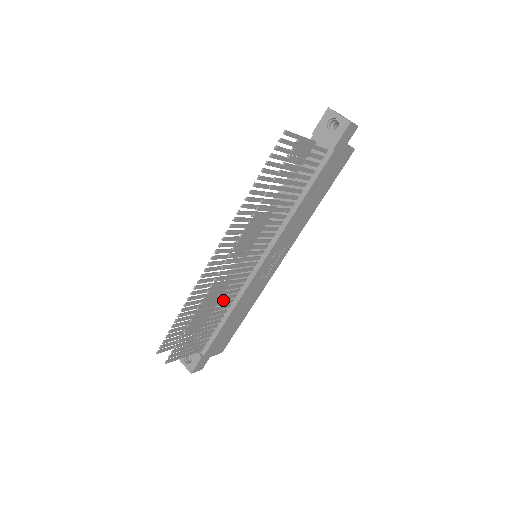
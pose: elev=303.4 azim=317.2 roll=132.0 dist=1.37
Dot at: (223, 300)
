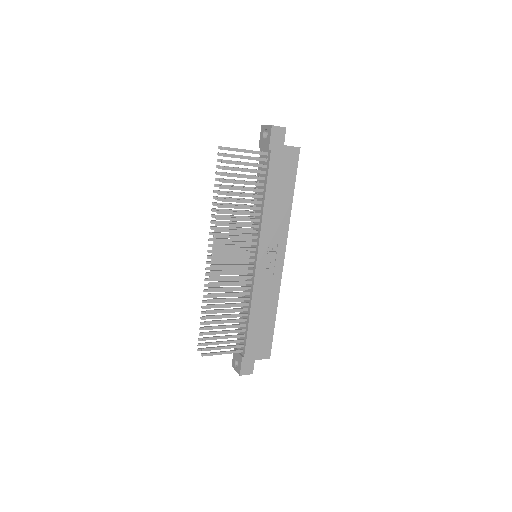
Dot at: (245, 301)
